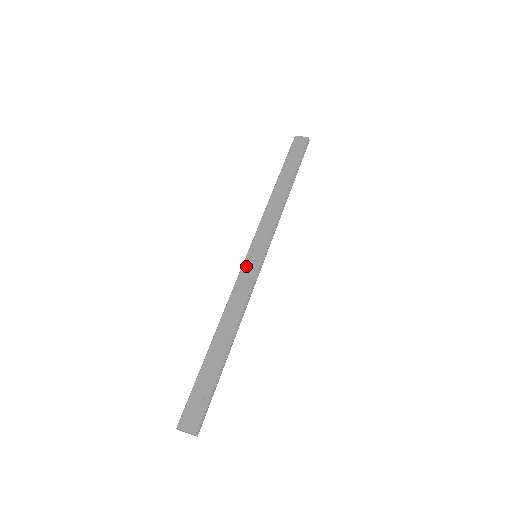
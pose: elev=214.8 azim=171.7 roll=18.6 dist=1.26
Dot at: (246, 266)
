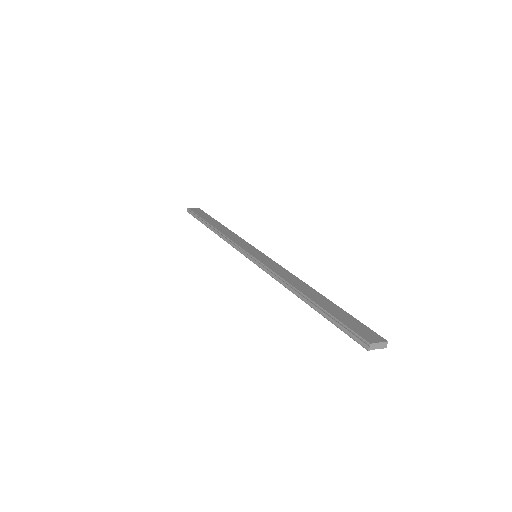
Dot at: (260, 259)
